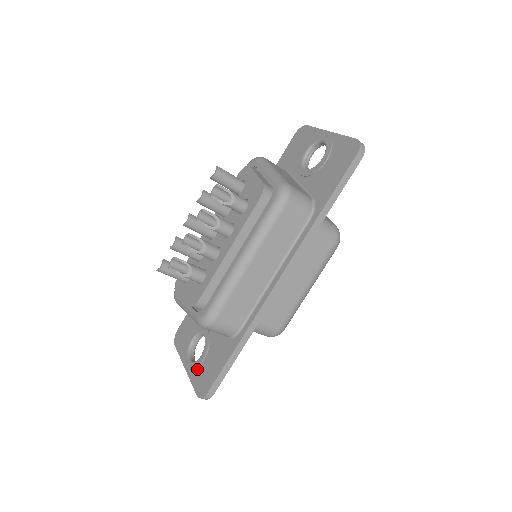
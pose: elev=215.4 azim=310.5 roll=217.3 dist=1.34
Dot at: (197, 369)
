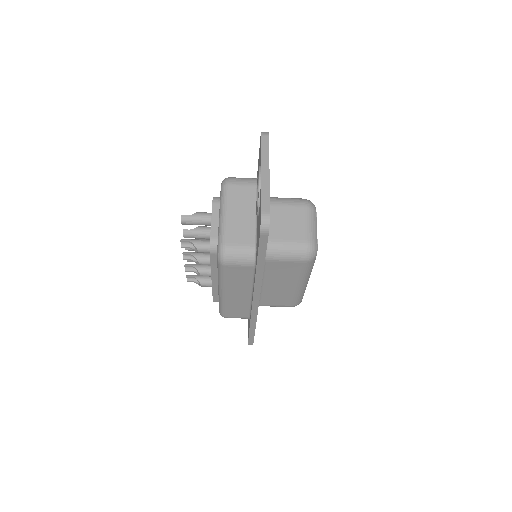
Dot at: occluded
